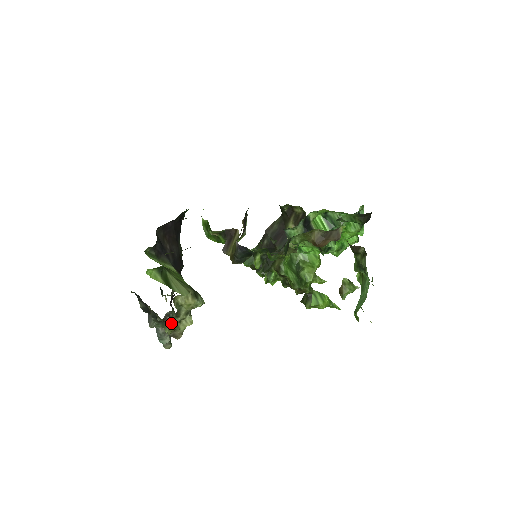
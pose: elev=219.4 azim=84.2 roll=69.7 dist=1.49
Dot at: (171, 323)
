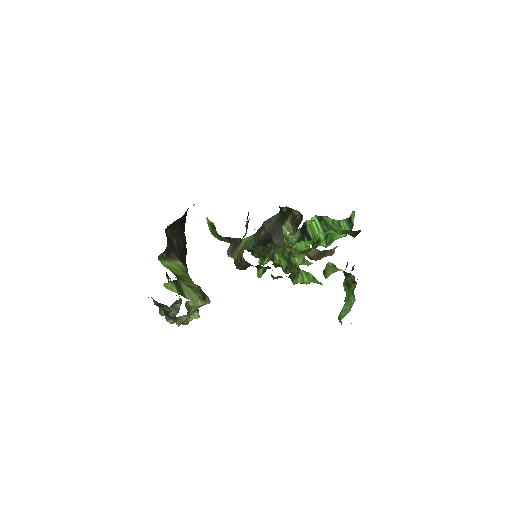
Dot at: (181, 319)
